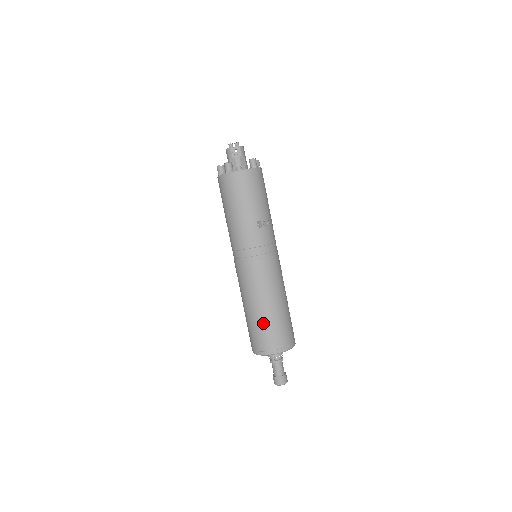
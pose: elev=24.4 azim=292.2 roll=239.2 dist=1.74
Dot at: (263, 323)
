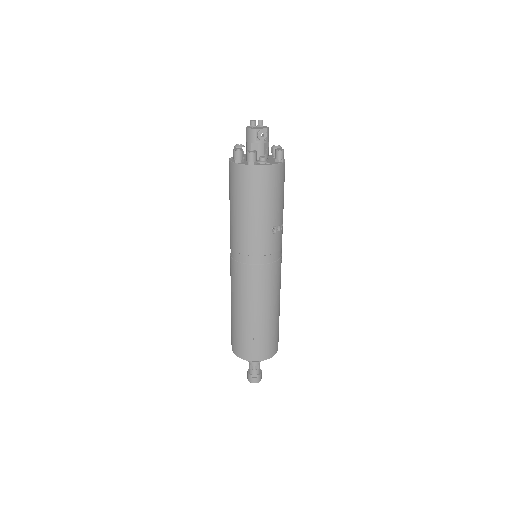
Dot at: (256, 332)
